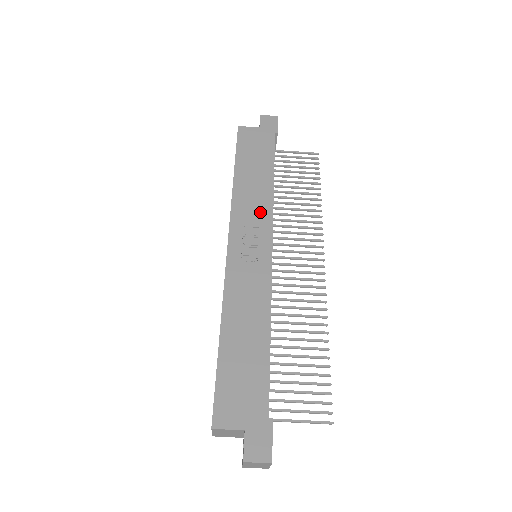
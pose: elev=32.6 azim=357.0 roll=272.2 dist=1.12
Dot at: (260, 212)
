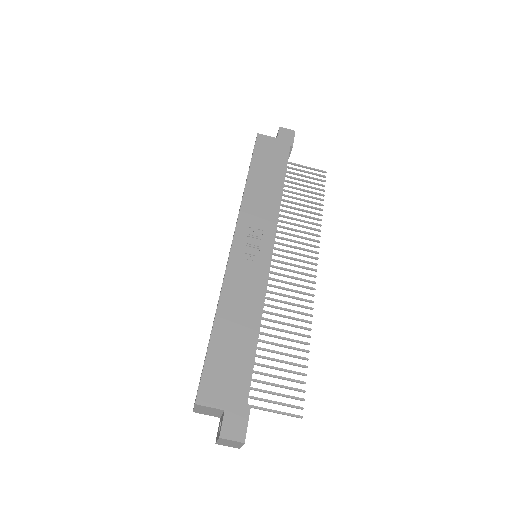
Dot at: (266, 216)
